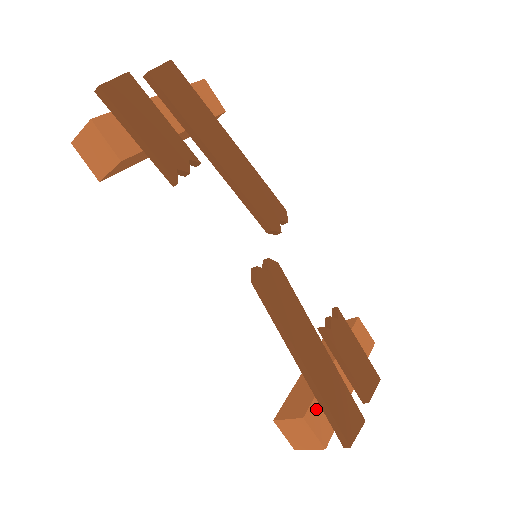
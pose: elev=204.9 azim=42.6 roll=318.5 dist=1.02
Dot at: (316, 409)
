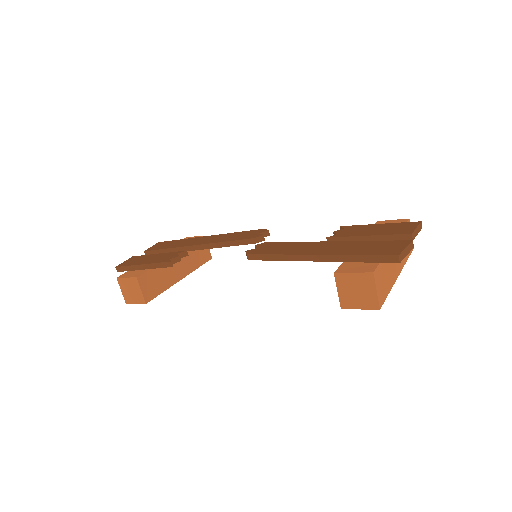
Dot at: (348, 265)
